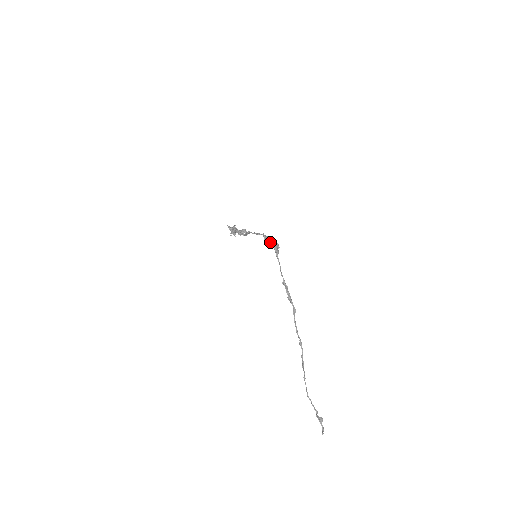
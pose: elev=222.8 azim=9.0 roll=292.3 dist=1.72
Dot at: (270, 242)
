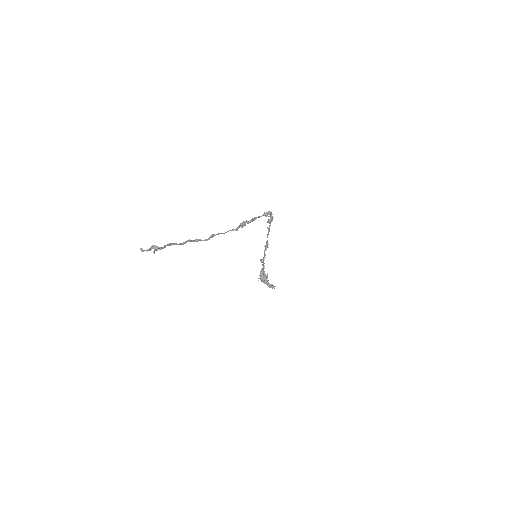
Dot at: (269, 219)
